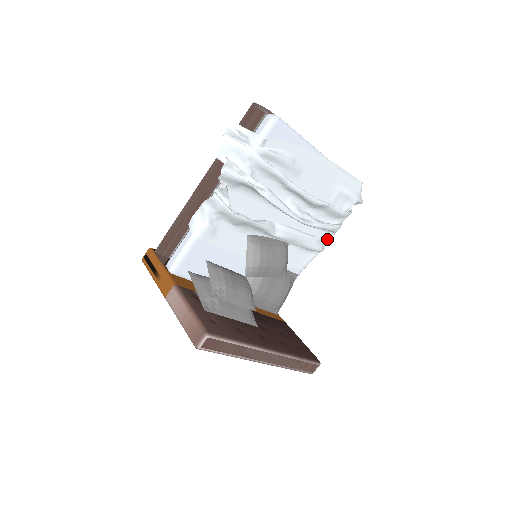
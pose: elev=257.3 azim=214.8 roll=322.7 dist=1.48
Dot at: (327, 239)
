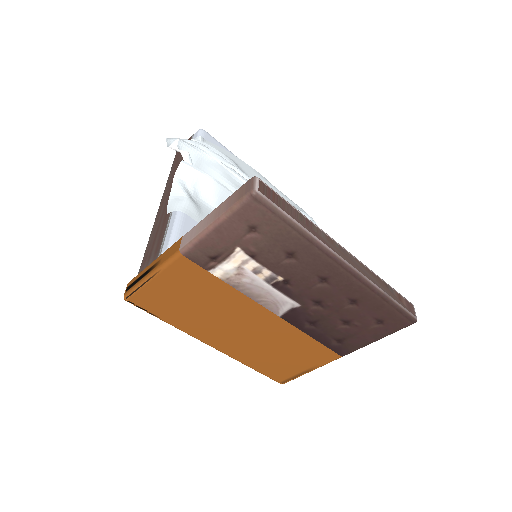
Dot at: occluded
